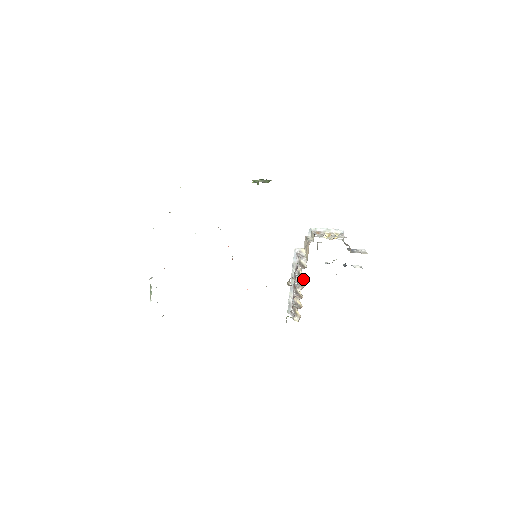
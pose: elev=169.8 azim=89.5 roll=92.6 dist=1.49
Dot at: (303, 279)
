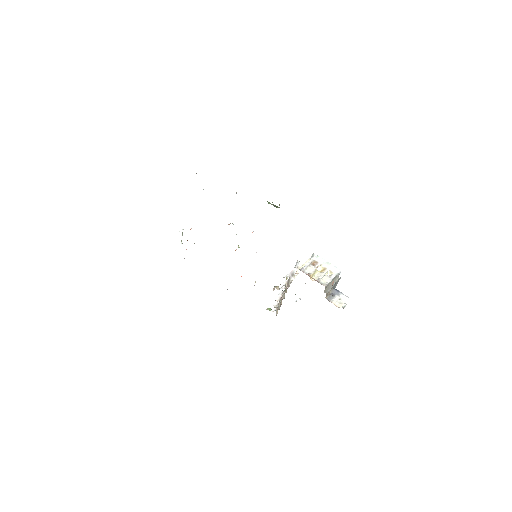
Dot at: occluded
